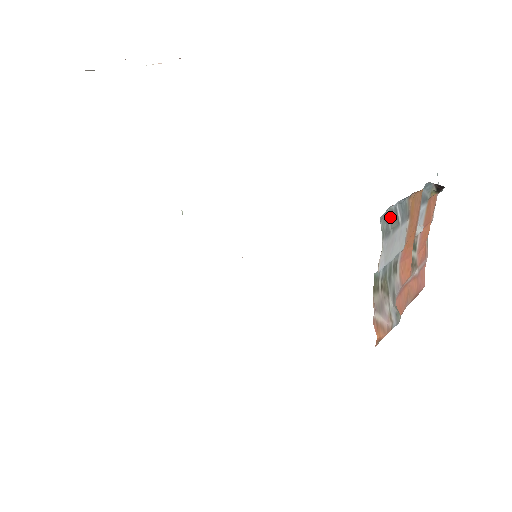
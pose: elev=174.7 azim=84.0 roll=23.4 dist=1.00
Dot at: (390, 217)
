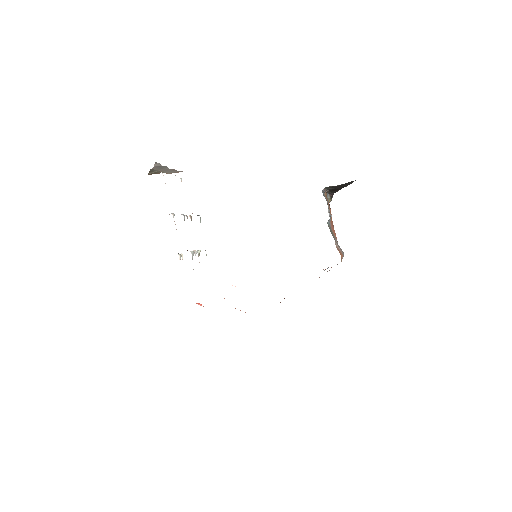
Dot at: (324, 196)
